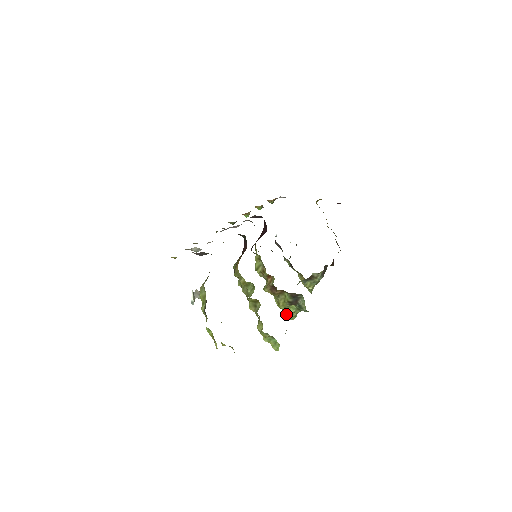
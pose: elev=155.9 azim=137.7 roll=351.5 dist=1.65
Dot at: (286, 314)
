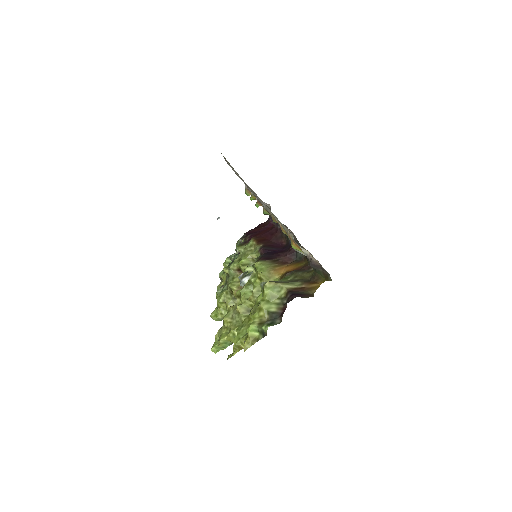
Dot at: (219, 314)
